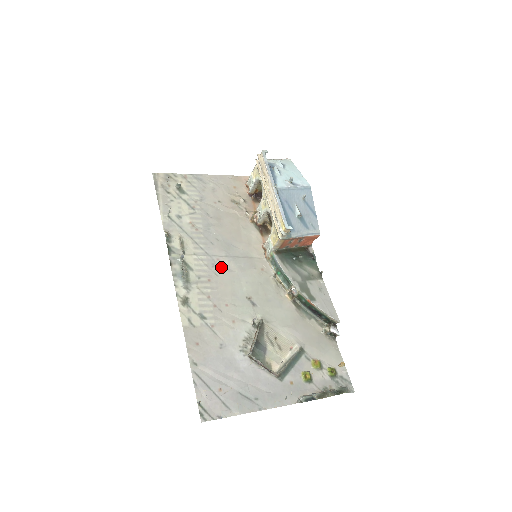
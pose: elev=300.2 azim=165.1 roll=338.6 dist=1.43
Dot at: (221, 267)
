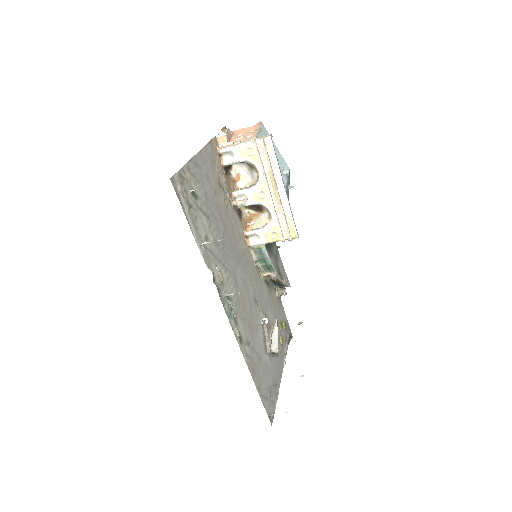
Dot at: (239, 281)
